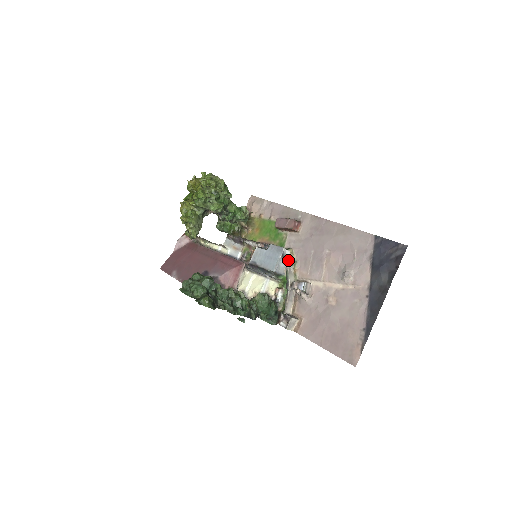
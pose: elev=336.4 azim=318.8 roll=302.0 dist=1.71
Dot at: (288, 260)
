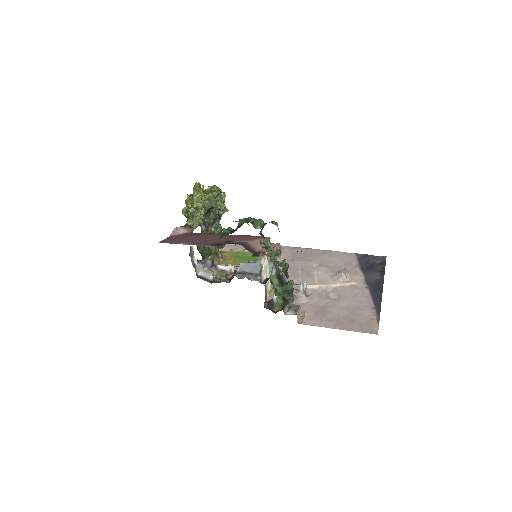
Dot at: occluded
